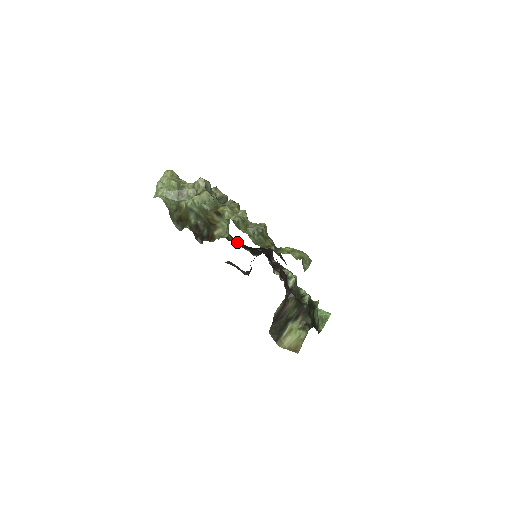
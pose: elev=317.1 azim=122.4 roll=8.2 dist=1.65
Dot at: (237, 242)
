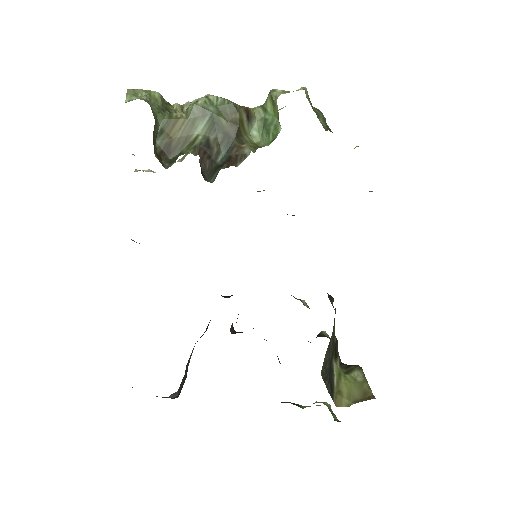
Dot at: occluded
